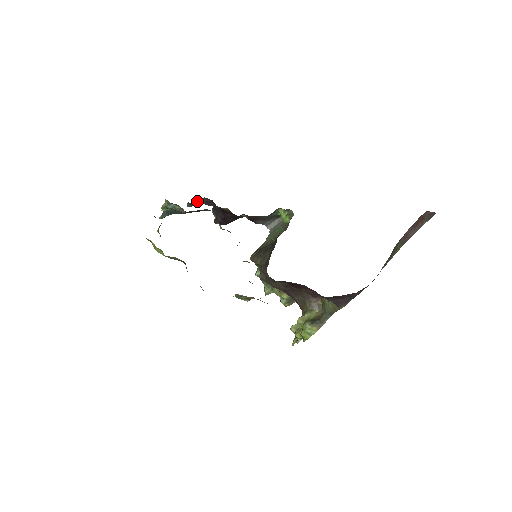
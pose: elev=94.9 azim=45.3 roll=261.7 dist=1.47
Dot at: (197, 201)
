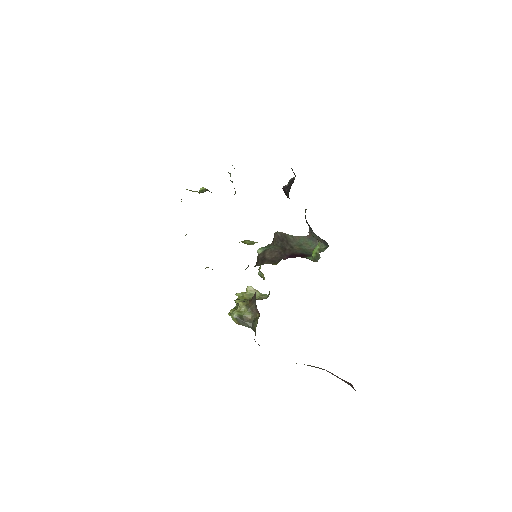
Dot at: occluded
